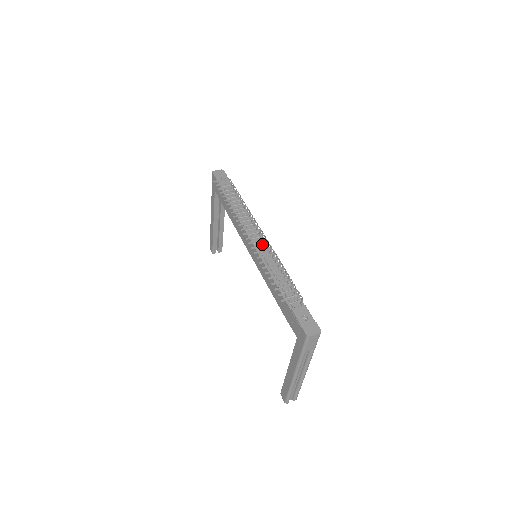
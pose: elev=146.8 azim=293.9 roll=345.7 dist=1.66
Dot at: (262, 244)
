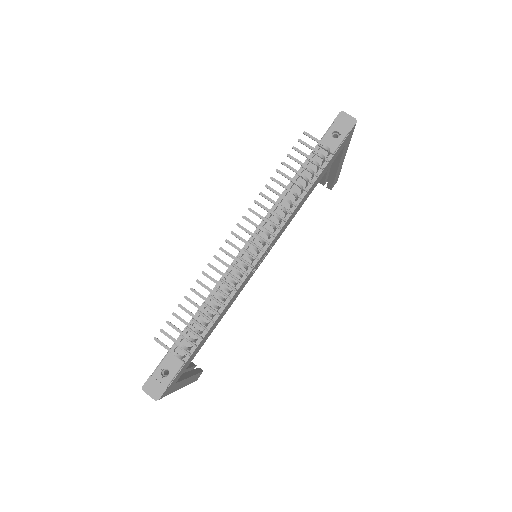
Dot at: occluded
